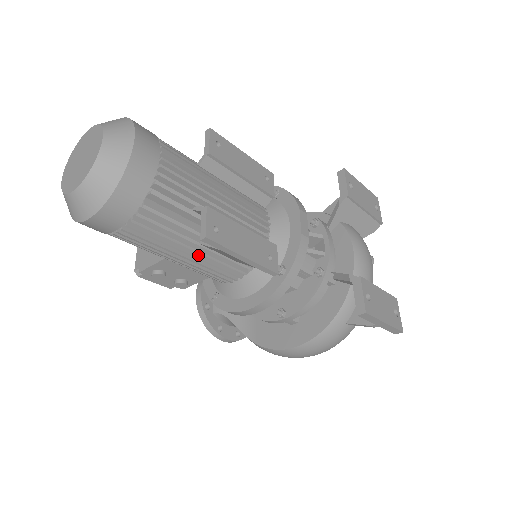
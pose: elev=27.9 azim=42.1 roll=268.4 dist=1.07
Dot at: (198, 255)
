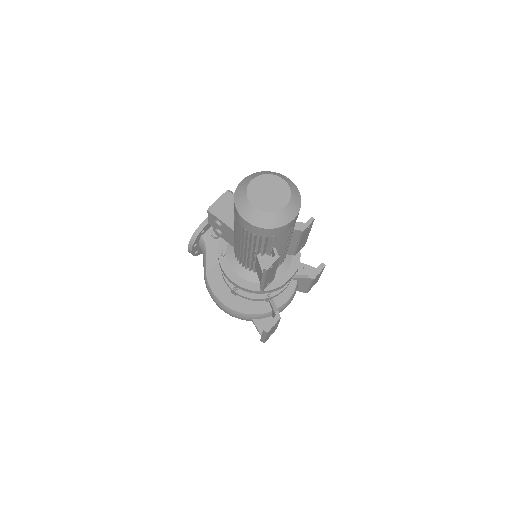
Dot at: (249, 254)
